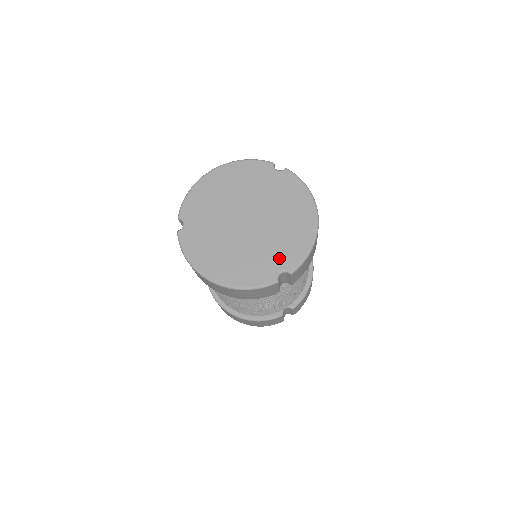
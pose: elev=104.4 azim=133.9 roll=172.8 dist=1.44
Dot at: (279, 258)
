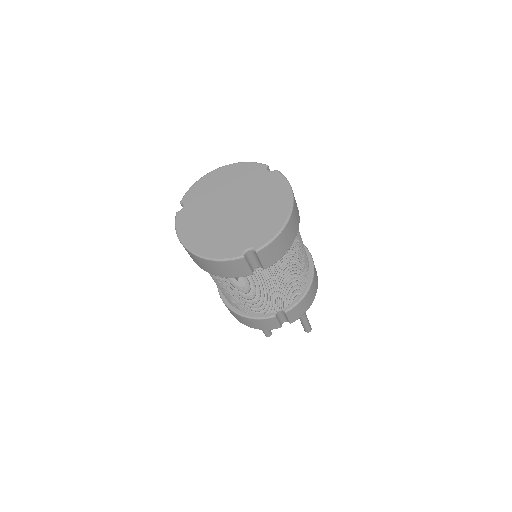
Dot at: (249, 238)
